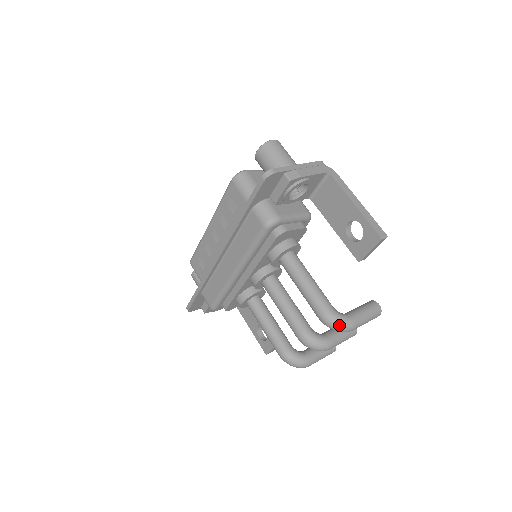
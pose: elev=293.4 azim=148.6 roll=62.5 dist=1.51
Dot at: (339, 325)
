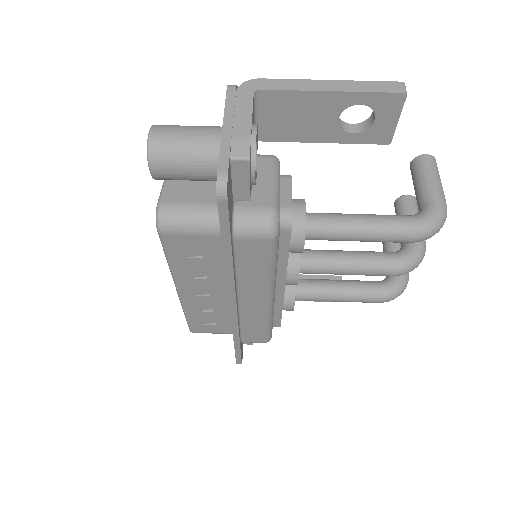
Dot at: (439, 225)
